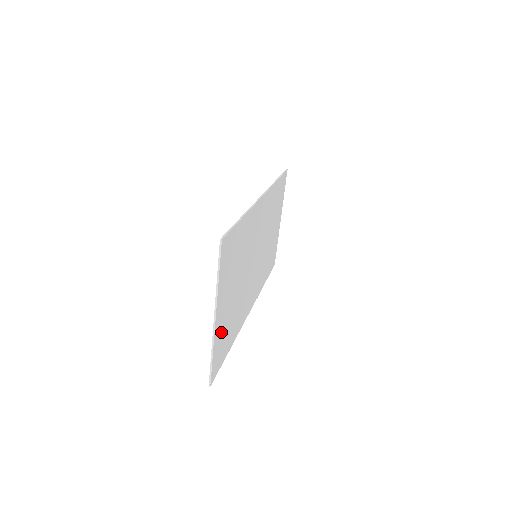
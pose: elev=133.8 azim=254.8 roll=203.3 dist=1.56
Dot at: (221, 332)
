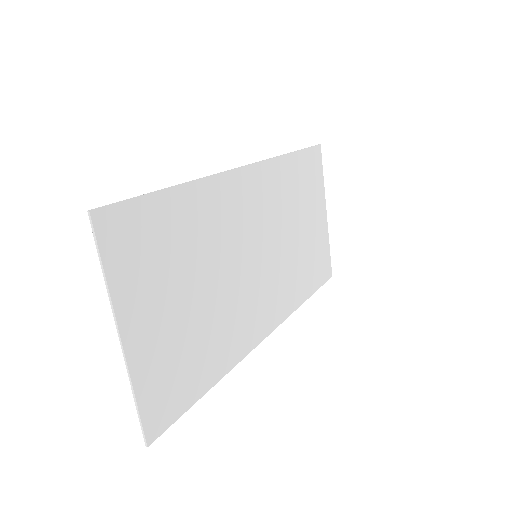
Dot at: (158, 362)
